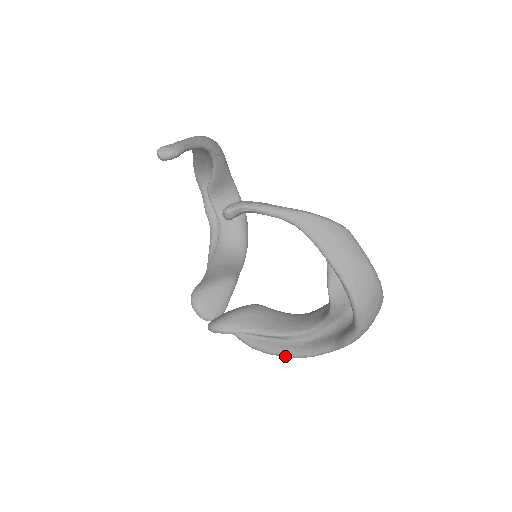
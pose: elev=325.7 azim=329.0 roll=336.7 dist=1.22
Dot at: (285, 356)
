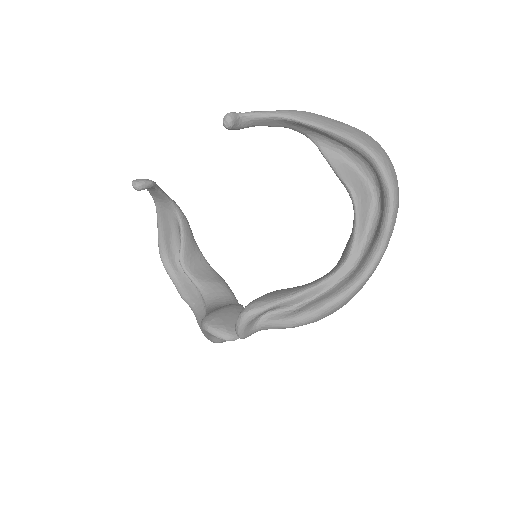
Dot at: (337, 301)
